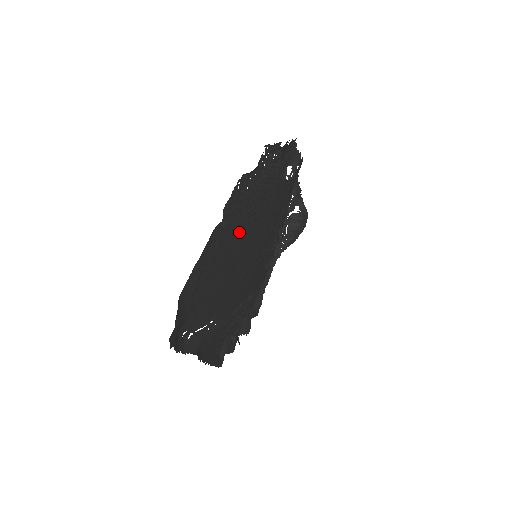
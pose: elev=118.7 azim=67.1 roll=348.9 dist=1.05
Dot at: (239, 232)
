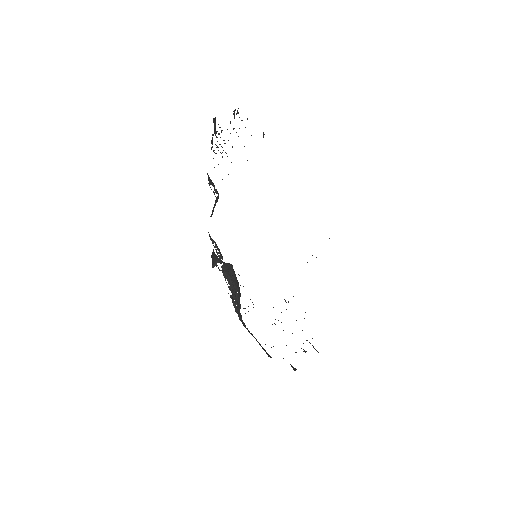
Dot at: occluded
